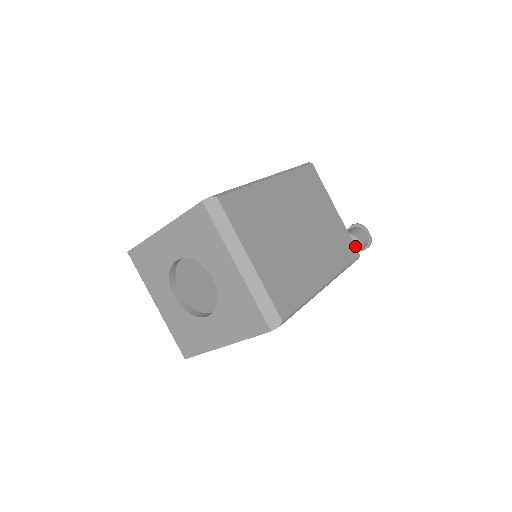
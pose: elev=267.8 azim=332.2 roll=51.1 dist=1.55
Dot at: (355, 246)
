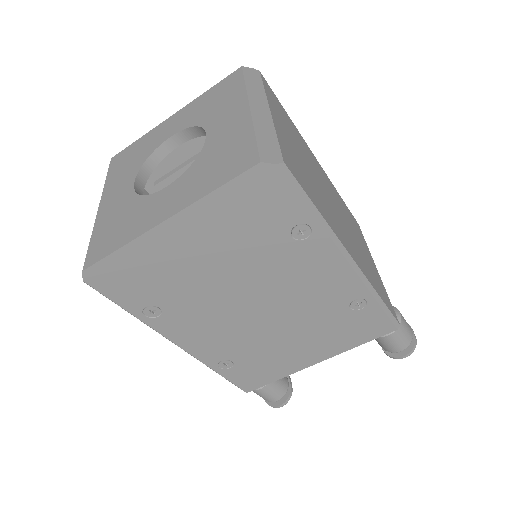
Dot at: (395, 312)
